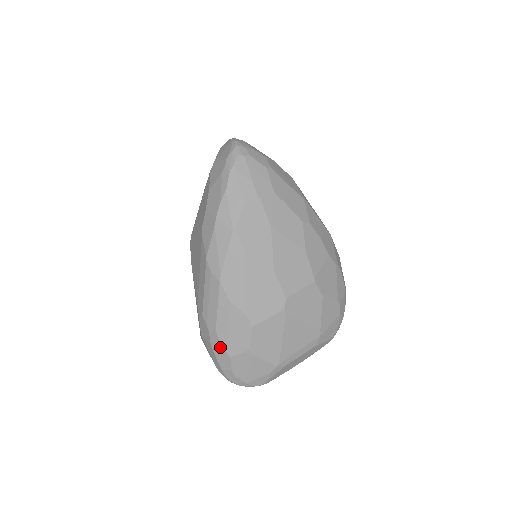
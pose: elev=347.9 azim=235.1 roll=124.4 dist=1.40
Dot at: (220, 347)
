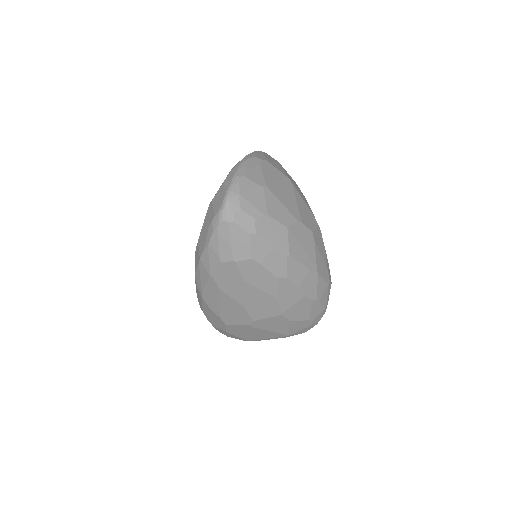
Dot at: (207, 318)
